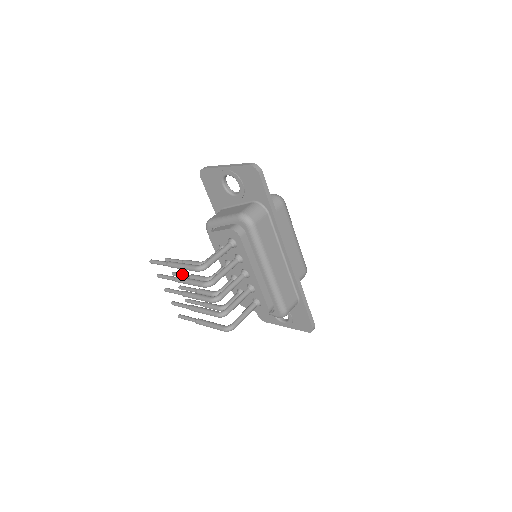
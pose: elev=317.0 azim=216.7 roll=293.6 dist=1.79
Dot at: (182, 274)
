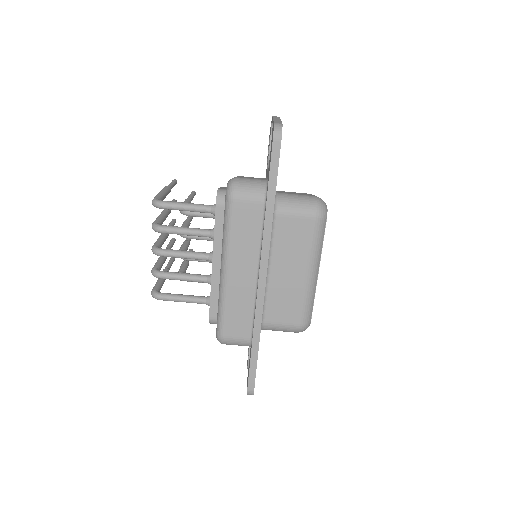
Dot at: (189, 216)
